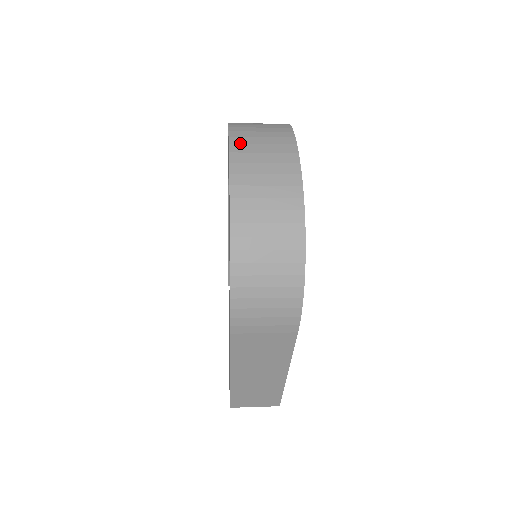
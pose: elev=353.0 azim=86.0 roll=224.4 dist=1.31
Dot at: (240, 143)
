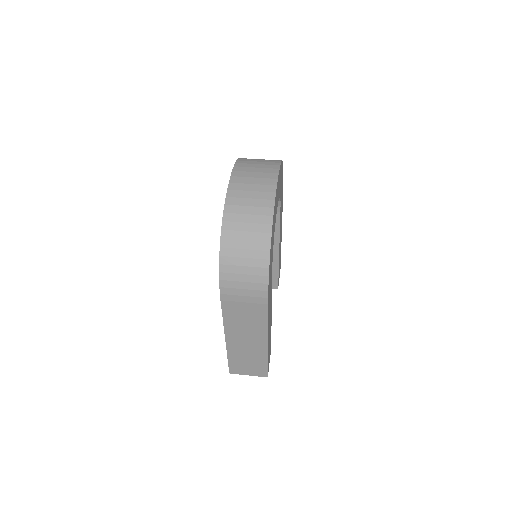
Dot at: (240, 171)
